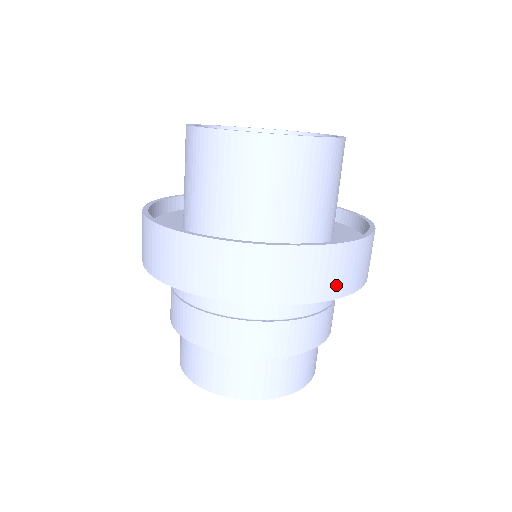
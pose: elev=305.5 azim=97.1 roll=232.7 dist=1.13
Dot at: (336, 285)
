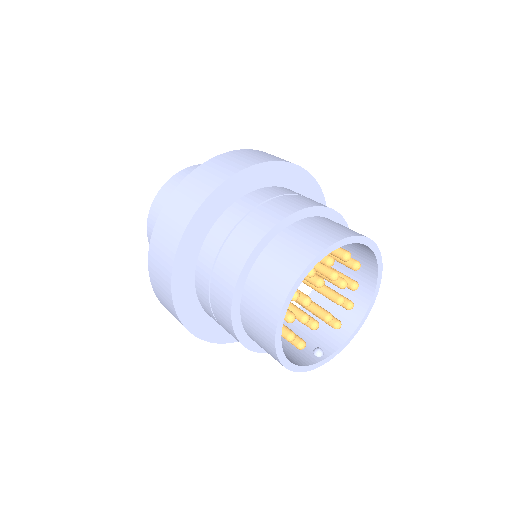
Dot at: occluded
